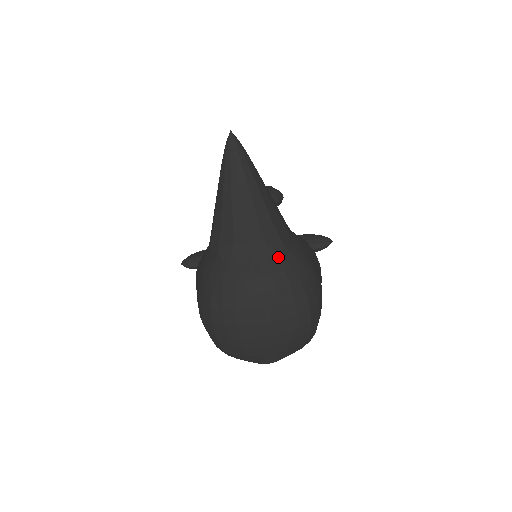
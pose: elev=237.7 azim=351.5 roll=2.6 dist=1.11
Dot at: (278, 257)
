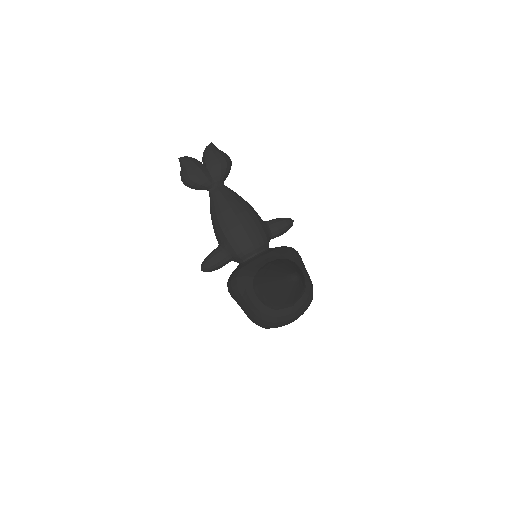
Dot at: (303, 295)
